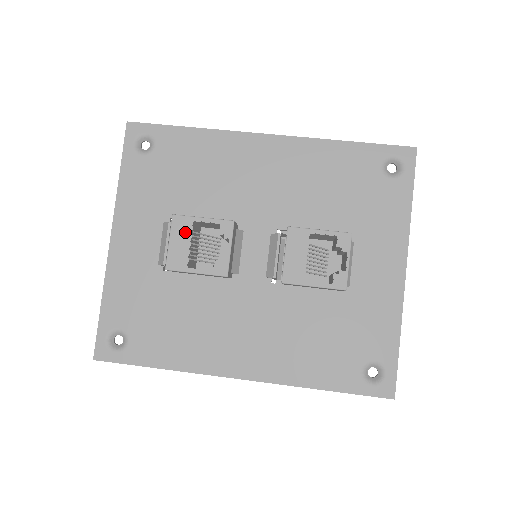
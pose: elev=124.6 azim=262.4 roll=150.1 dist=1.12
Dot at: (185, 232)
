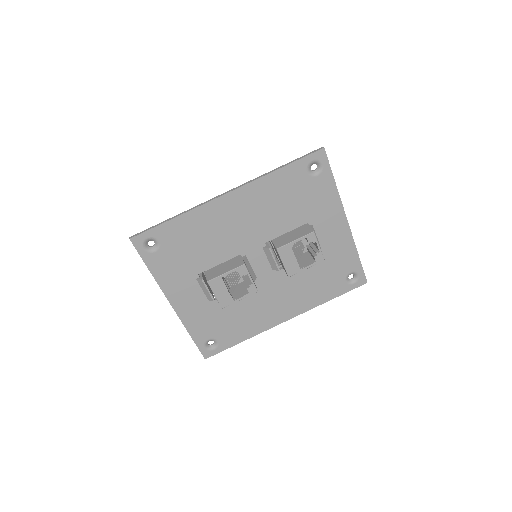
Dot at: (221, 286)
